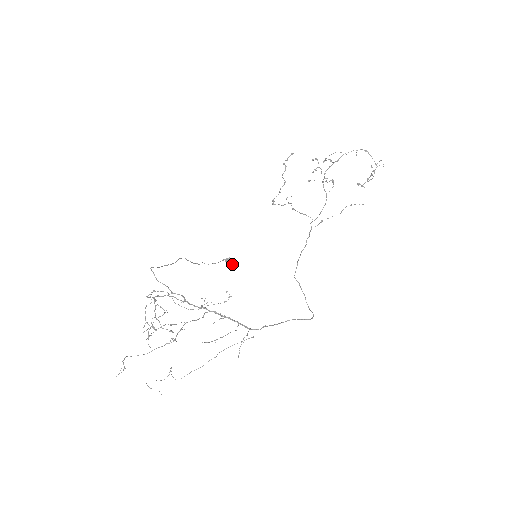
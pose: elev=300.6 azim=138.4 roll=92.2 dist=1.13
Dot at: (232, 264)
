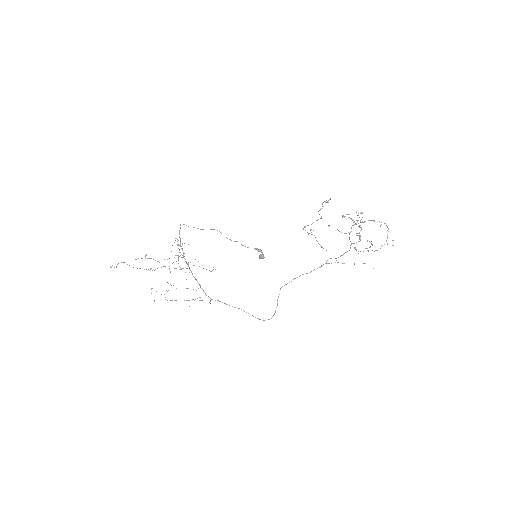
Dot at: (261, 255)
